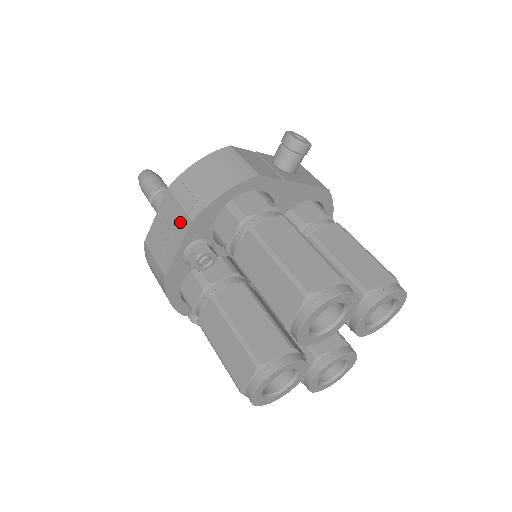
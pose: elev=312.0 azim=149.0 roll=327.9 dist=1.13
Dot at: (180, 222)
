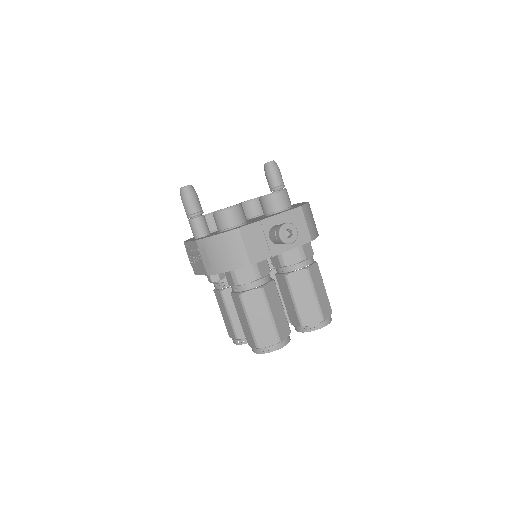
Dot at: (202, 267)
